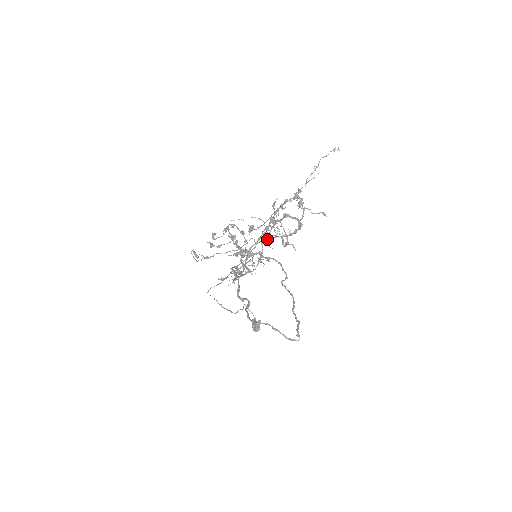
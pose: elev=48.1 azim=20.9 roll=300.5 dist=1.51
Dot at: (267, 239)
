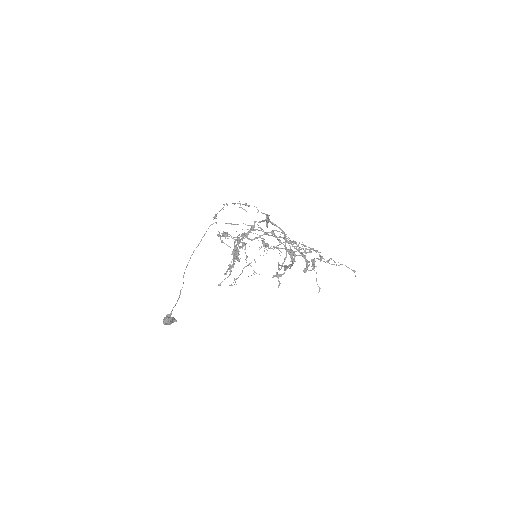
Dot at: (290, 242)
